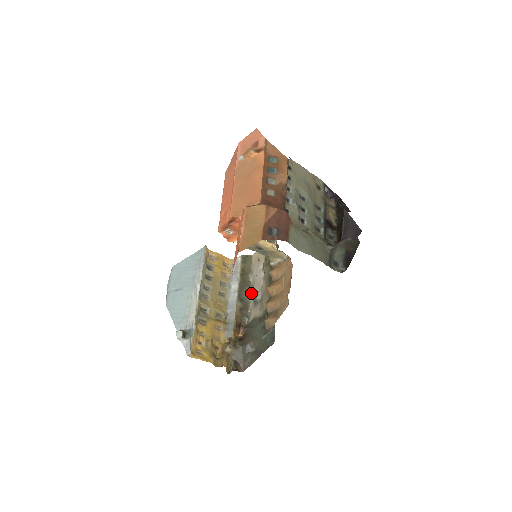
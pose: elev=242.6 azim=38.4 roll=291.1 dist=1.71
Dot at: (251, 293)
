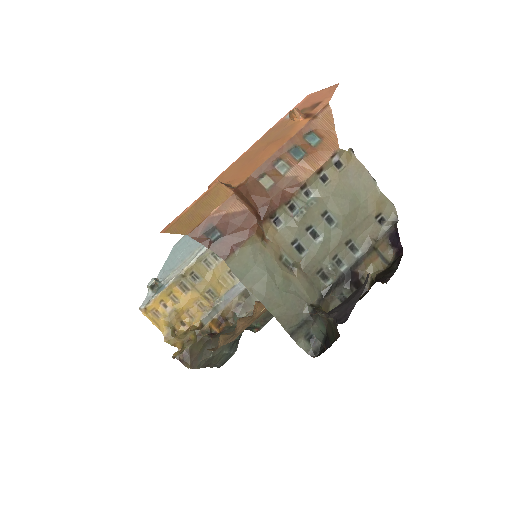
Dot at: occluded
